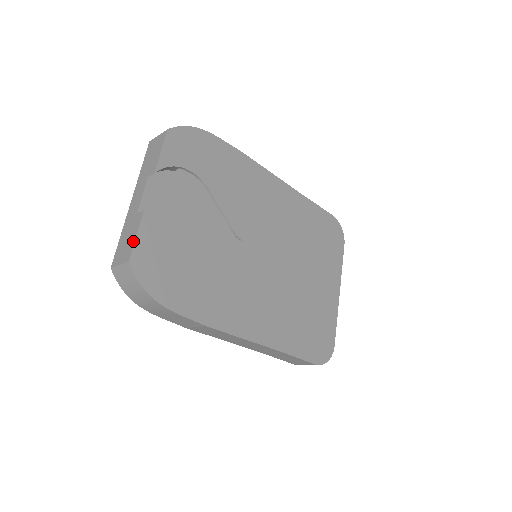
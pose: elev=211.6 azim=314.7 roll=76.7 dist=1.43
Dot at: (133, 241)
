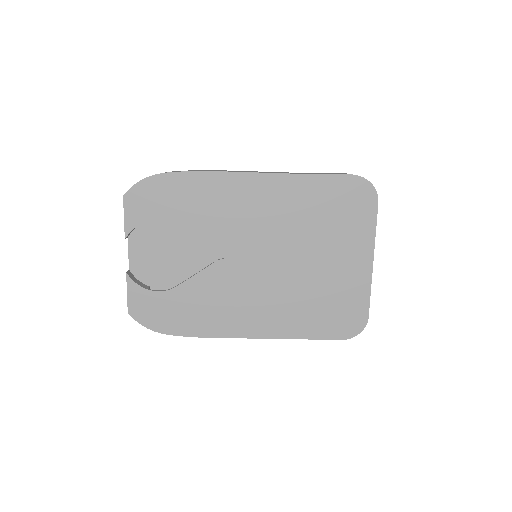
Dot at: (127, 296)
